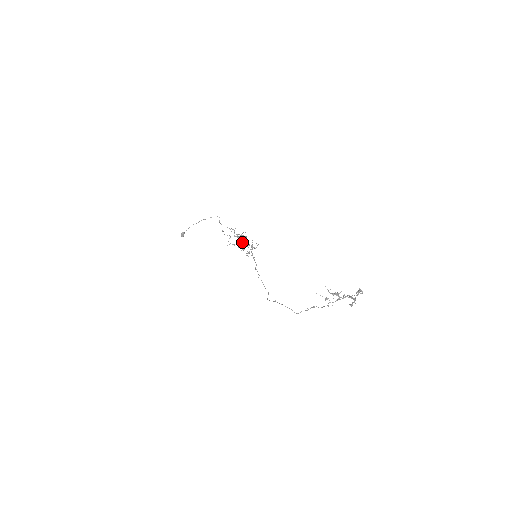
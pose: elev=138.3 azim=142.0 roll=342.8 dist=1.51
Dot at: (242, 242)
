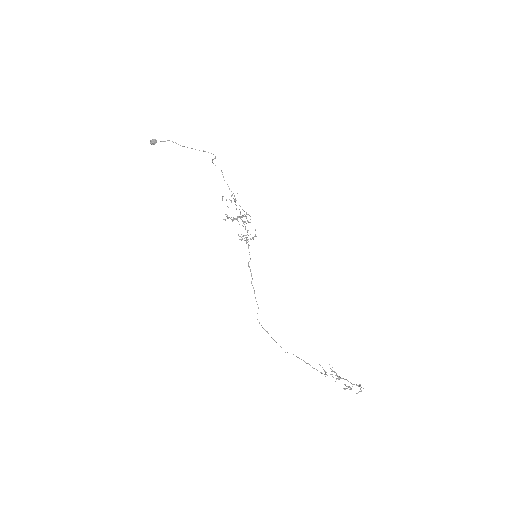
Dot at: occluded
